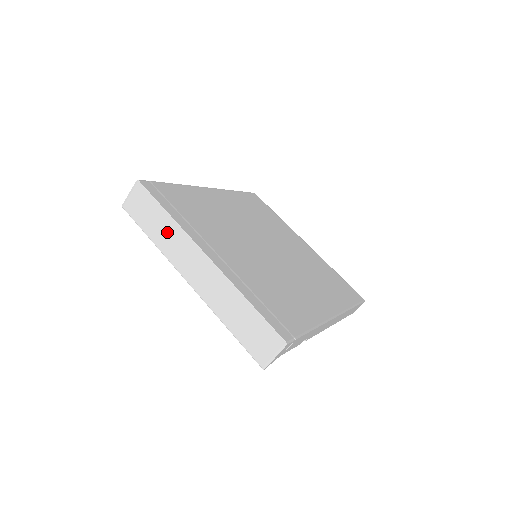
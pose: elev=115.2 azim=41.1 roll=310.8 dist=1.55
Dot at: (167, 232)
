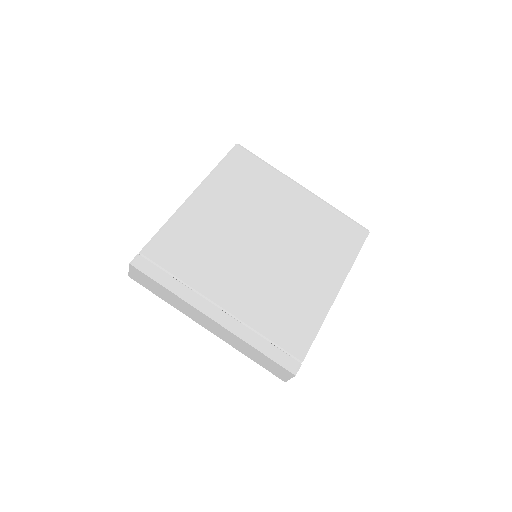
Dot at: (174, 300)
